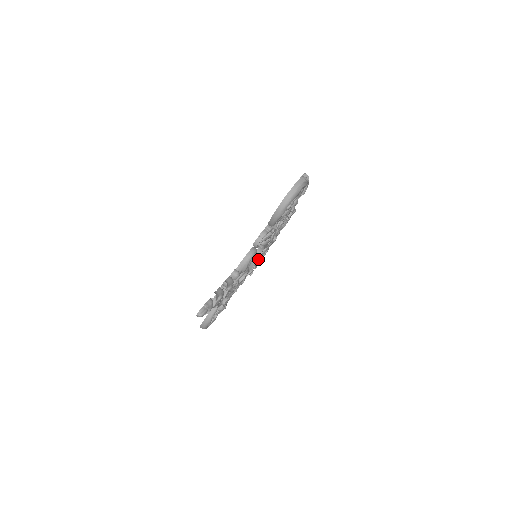
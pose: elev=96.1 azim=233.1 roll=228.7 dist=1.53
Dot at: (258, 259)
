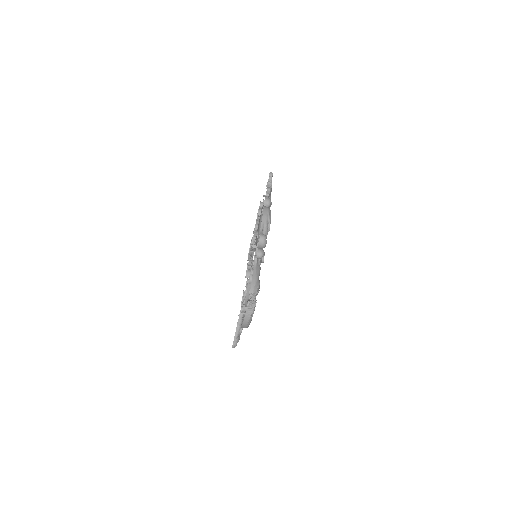
Dot at: occluded
